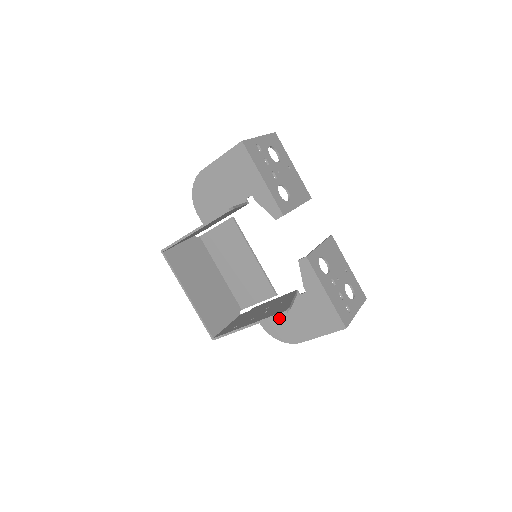
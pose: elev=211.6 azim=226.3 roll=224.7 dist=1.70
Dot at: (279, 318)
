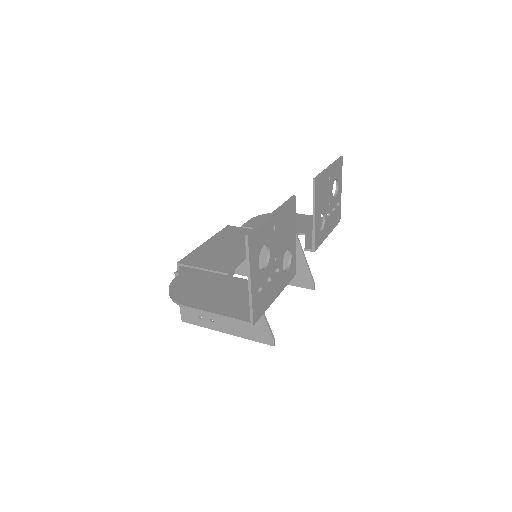
Dot at: occluded
